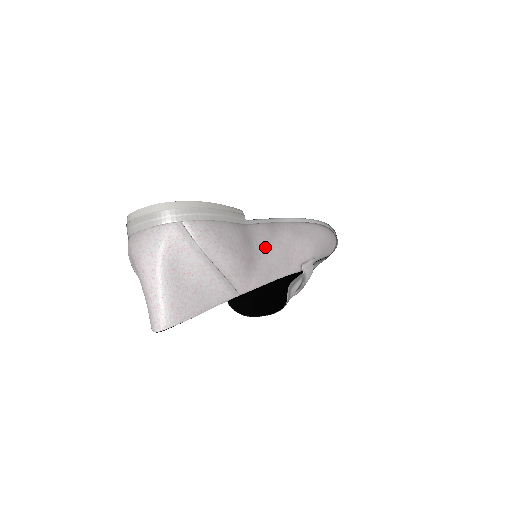
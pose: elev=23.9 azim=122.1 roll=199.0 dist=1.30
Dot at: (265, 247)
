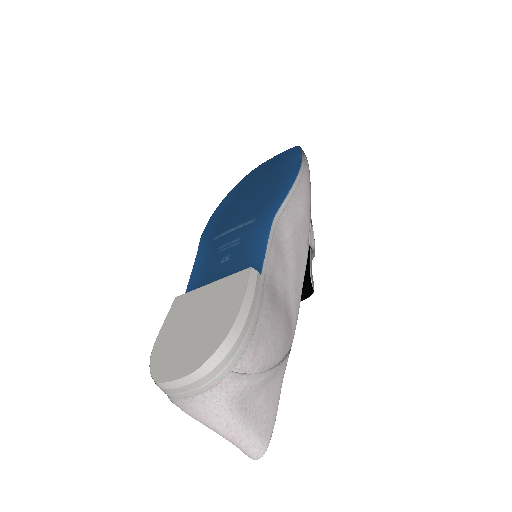
Dot at: (284, 275)
